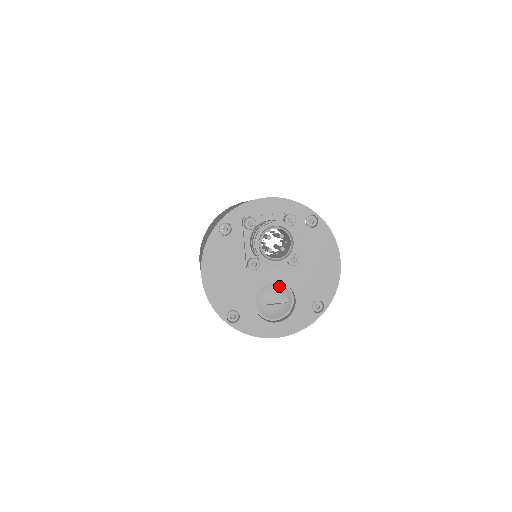
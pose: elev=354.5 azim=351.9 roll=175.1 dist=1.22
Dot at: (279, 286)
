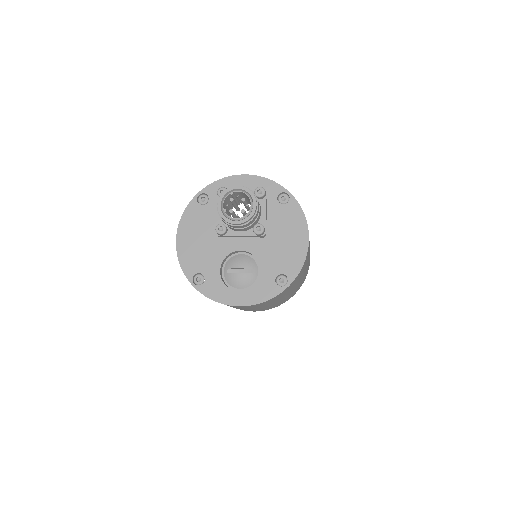
Dot at: (247, 257)
